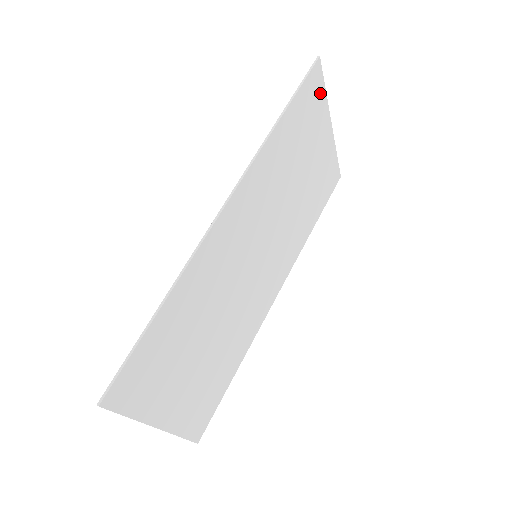
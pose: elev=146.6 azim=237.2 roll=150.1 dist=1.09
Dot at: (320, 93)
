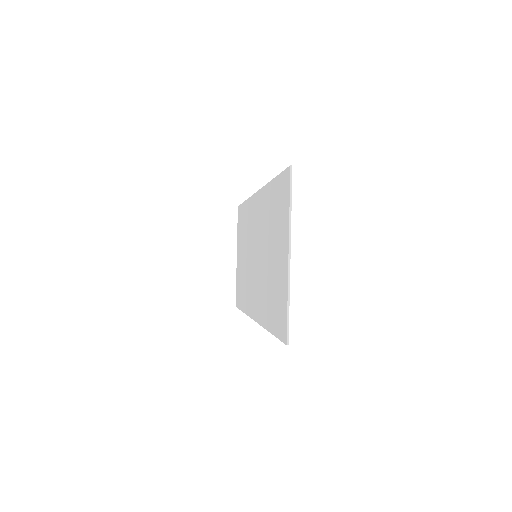
Dot at: occluded
